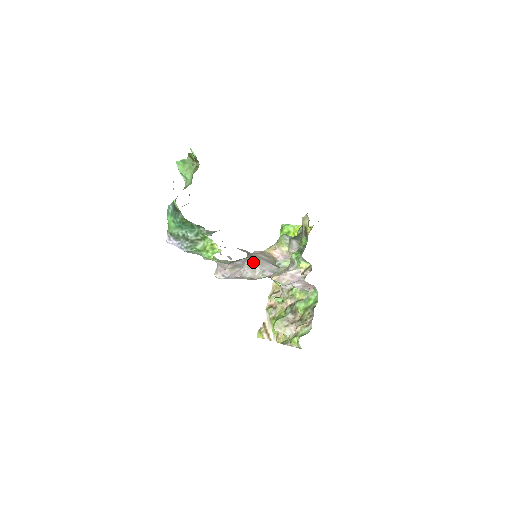
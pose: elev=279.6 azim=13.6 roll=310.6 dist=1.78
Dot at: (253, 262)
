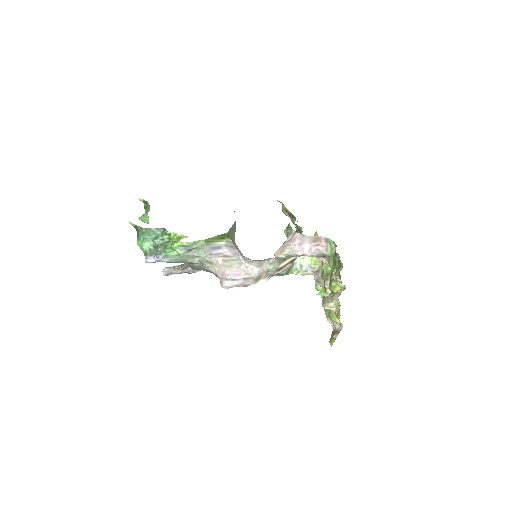
Dot at: (255, 260)
